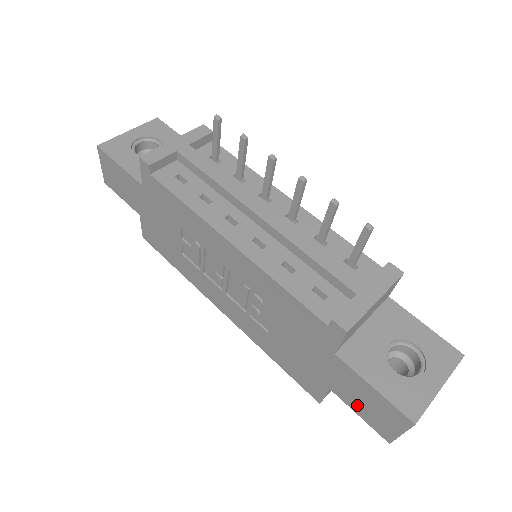
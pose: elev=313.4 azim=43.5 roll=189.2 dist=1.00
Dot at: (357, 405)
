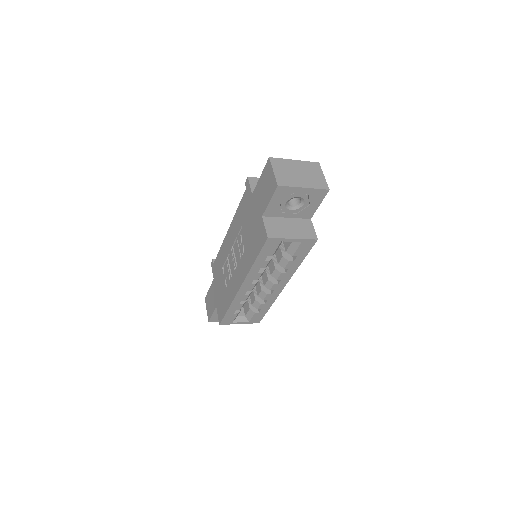
Dot at: (266, 198)
